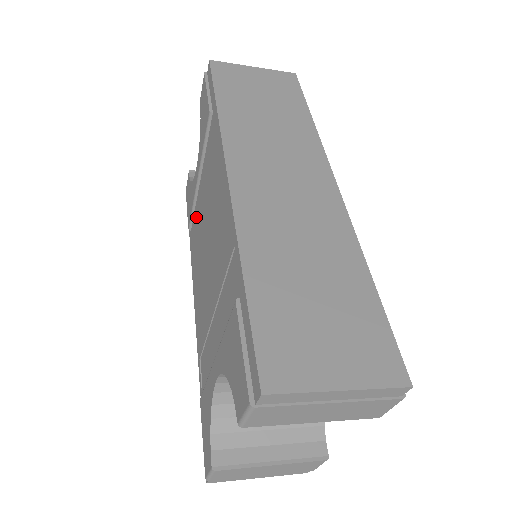
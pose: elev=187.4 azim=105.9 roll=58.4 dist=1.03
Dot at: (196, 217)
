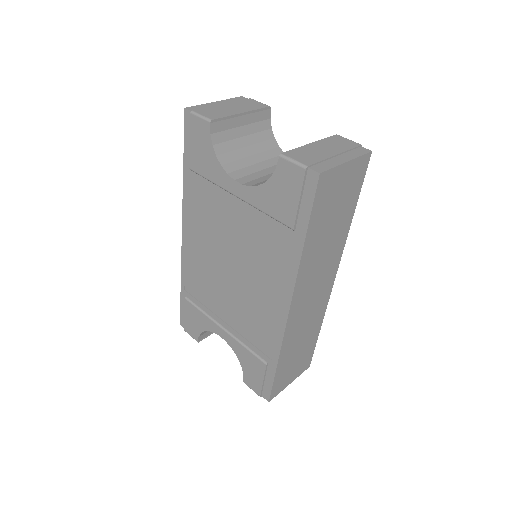
Dot at: (213, 196)
